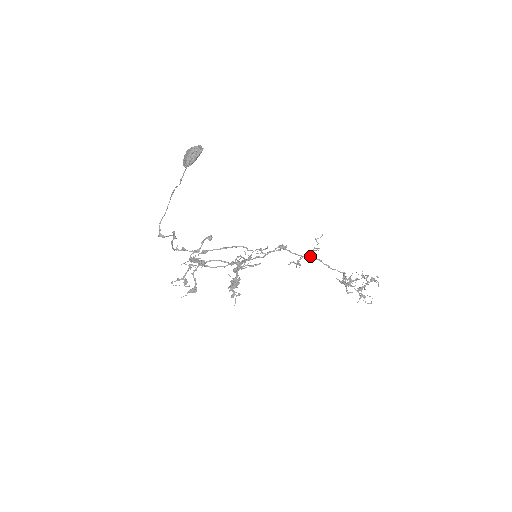
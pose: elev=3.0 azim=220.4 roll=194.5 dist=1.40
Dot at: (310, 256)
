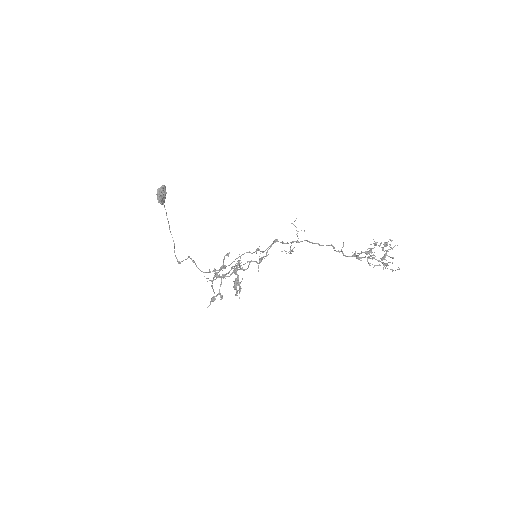
Dot at: (297, 240)
